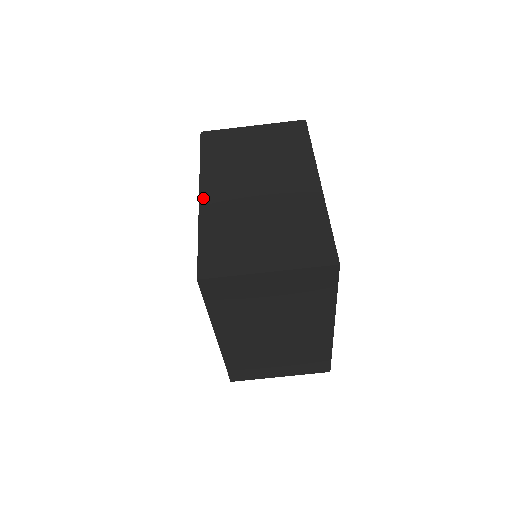
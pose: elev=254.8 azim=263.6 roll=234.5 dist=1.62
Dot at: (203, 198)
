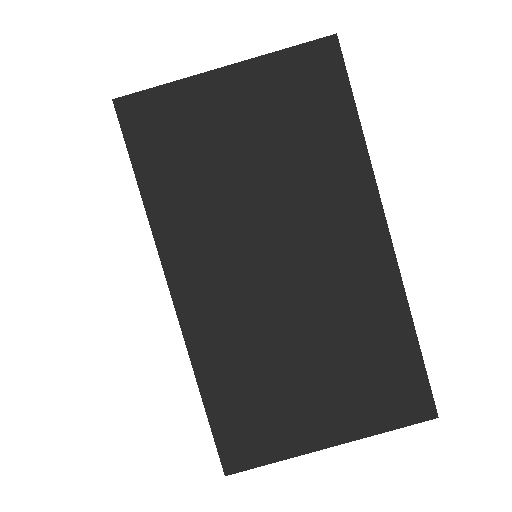
Dot at: occluded
